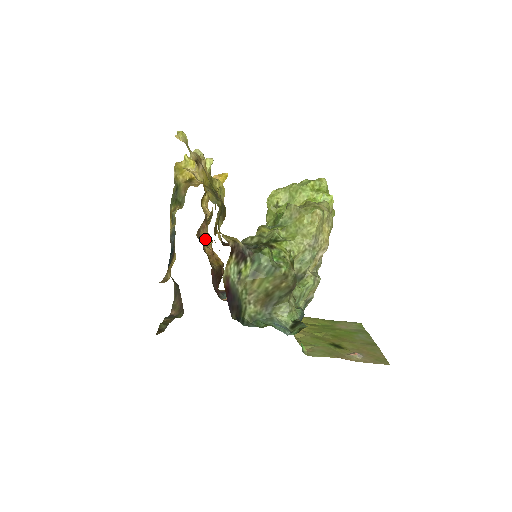
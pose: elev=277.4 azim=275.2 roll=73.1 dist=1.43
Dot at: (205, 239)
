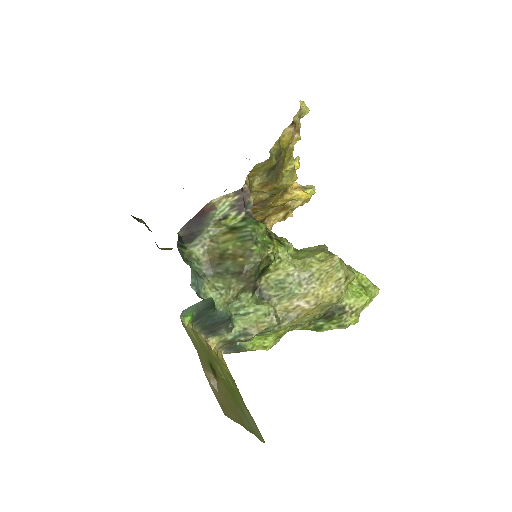
Dot at: occluded
